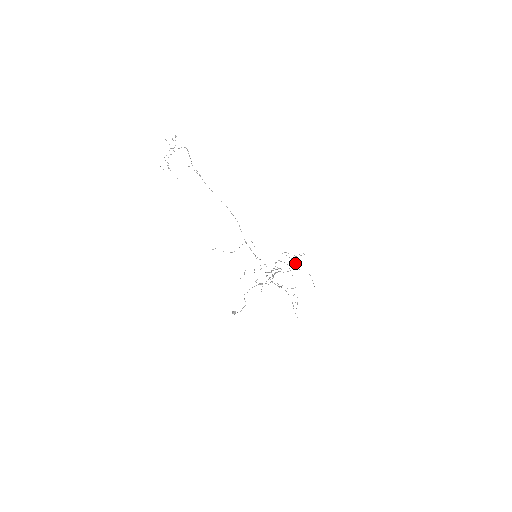
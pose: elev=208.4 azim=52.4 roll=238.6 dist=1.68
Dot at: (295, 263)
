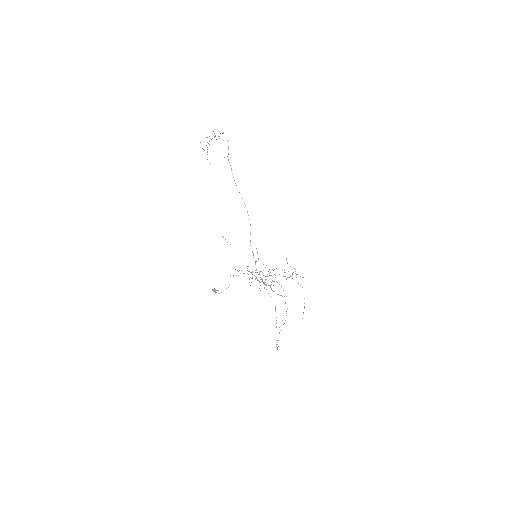
Dot at: (292, 275)
